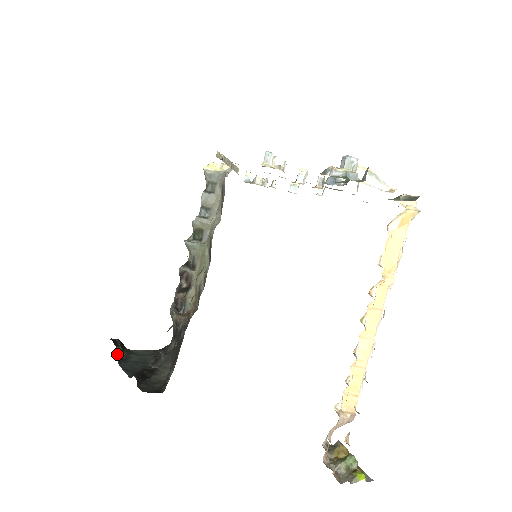
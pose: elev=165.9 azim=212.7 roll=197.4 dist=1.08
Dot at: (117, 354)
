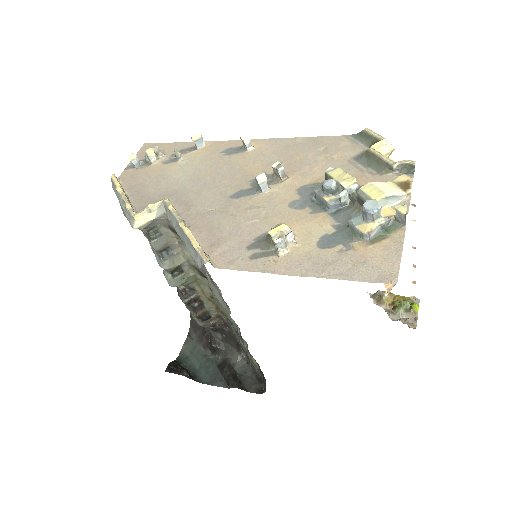
Dot at: (190, 378)
